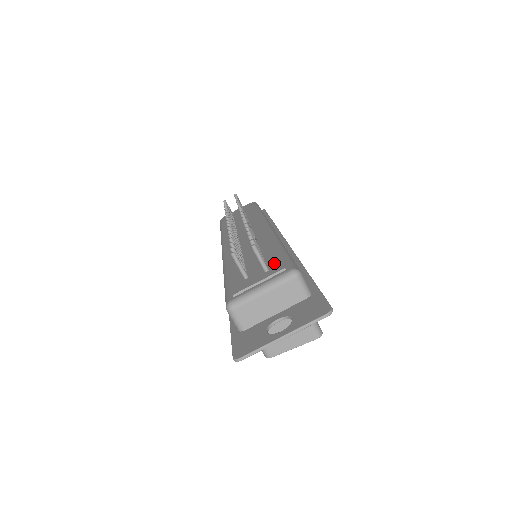
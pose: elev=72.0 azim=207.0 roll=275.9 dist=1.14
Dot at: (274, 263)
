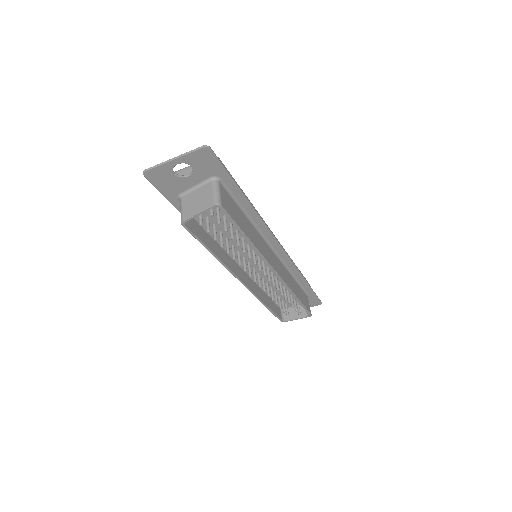
Dot at: occluded
